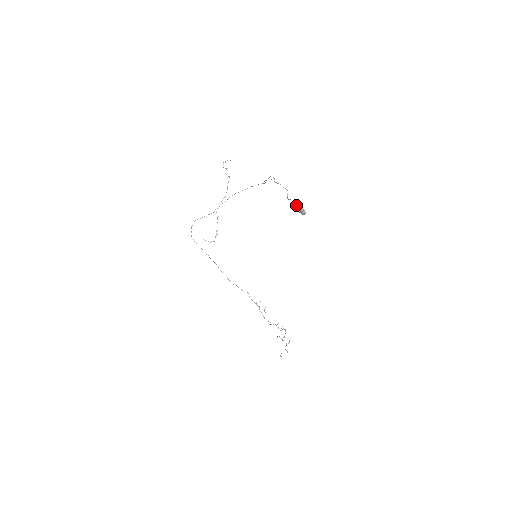
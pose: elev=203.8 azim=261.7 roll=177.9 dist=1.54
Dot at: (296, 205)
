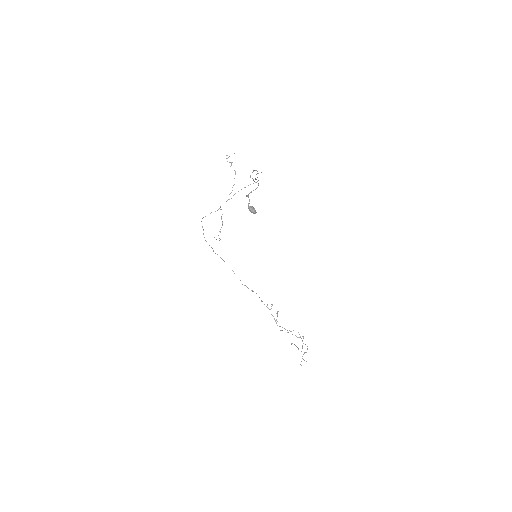
Dot at: (248, 203)
